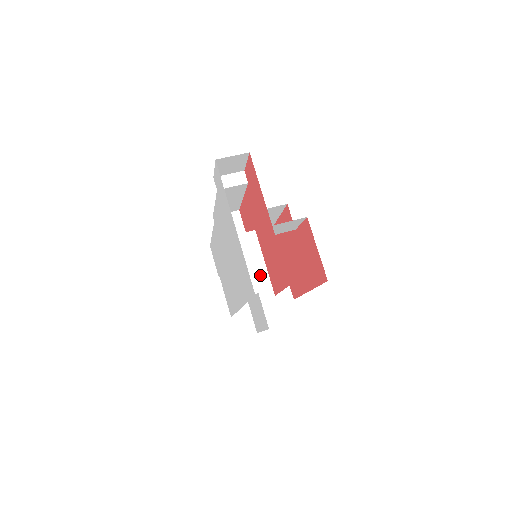
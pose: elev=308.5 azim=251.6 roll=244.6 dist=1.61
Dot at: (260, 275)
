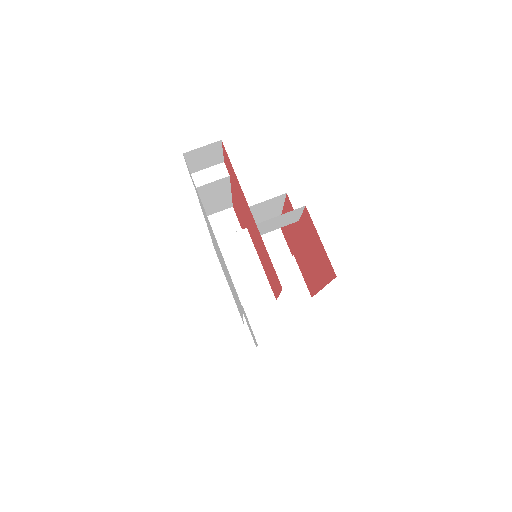
Dot at: (257, 278)
